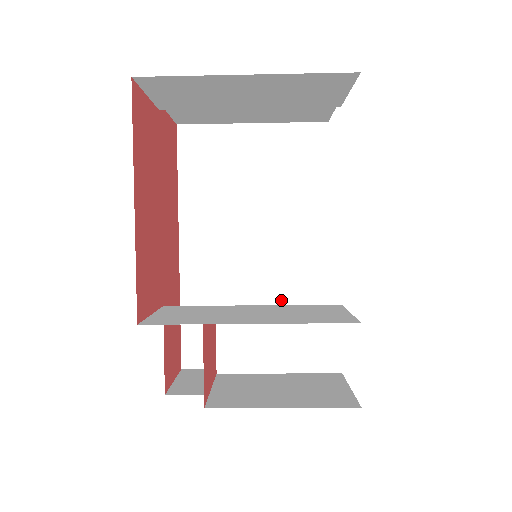
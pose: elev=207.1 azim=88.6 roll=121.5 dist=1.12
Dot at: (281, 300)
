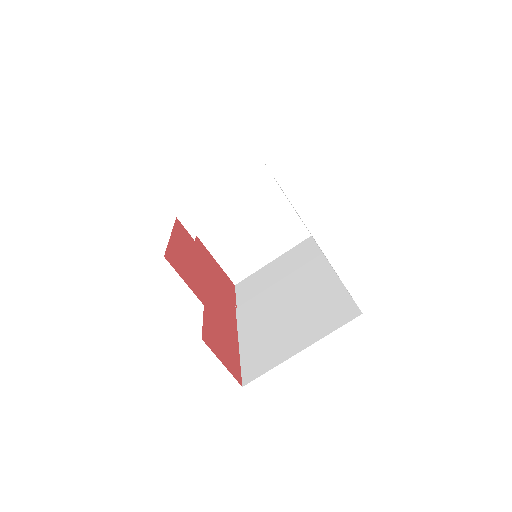
Dot at: (310, 307)
